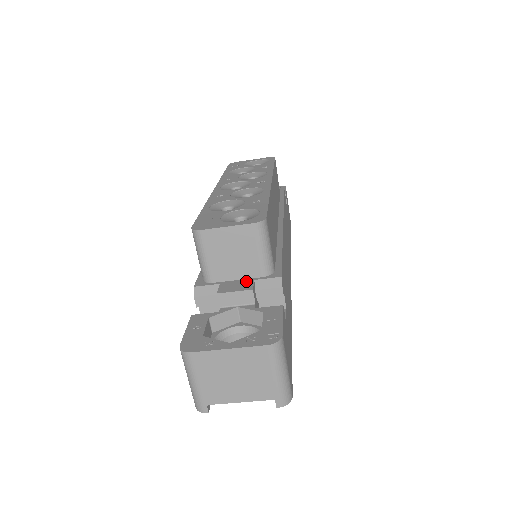
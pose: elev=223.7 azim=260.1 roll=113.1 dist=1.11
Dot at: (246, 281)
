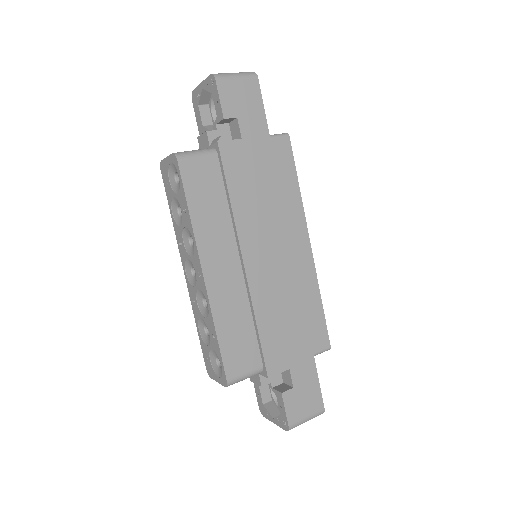
Dot at: occluded
